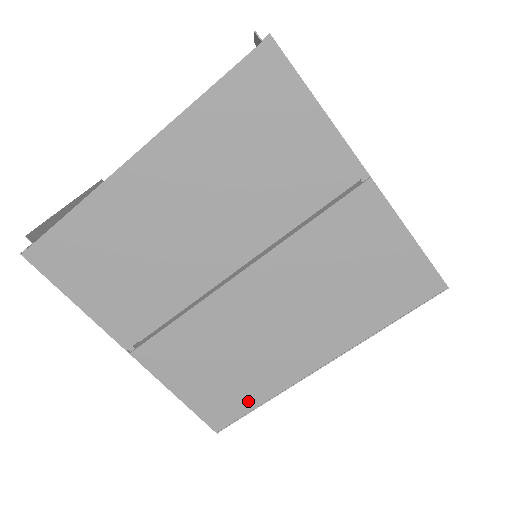
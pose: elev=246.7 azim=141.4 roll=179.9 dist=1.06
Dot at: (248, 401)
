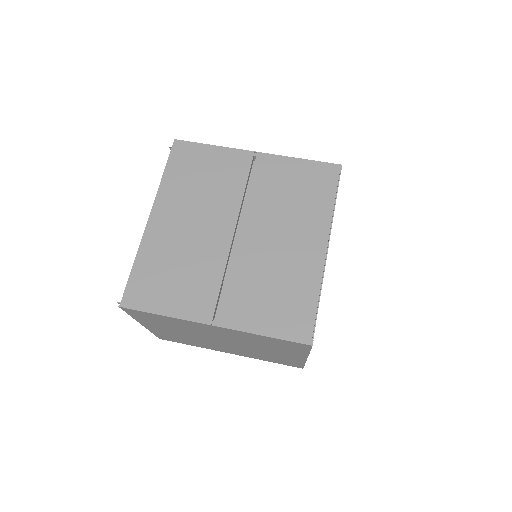
Dot at: (309, 304)
